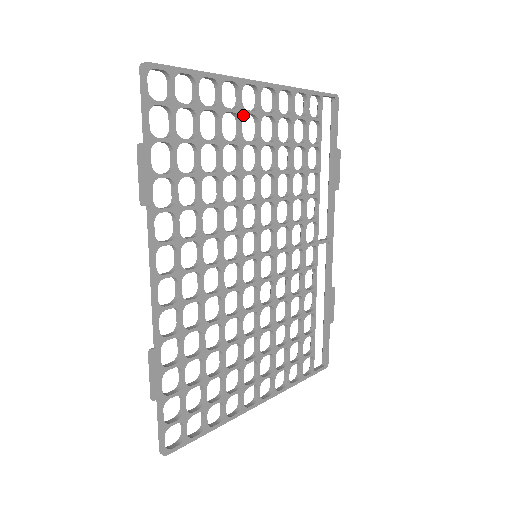
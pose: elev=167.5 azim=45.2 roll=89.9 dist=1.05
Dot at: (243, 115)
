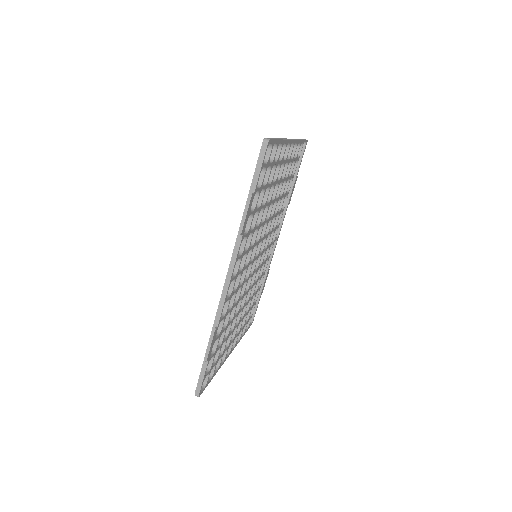
Dot at: occluded
